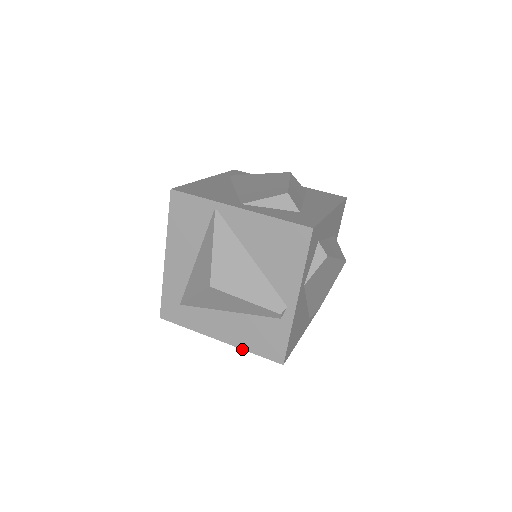
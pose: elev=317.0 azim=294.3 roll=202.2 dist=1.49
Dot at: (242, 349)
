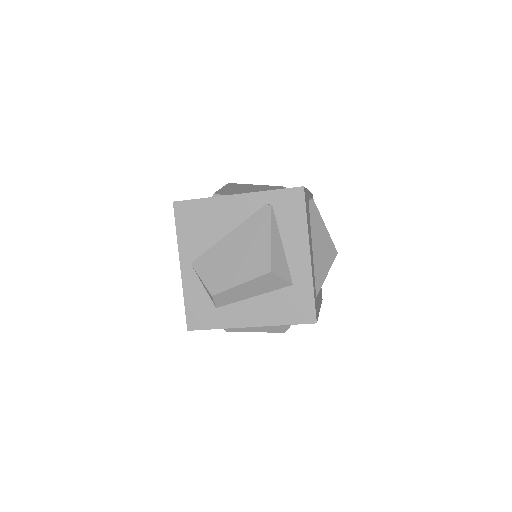
Dot at: occluded
